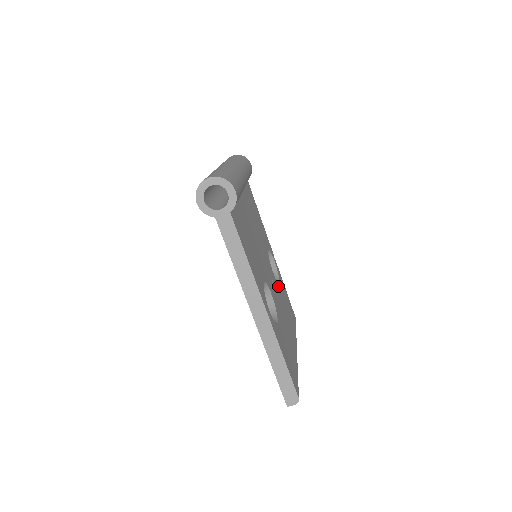
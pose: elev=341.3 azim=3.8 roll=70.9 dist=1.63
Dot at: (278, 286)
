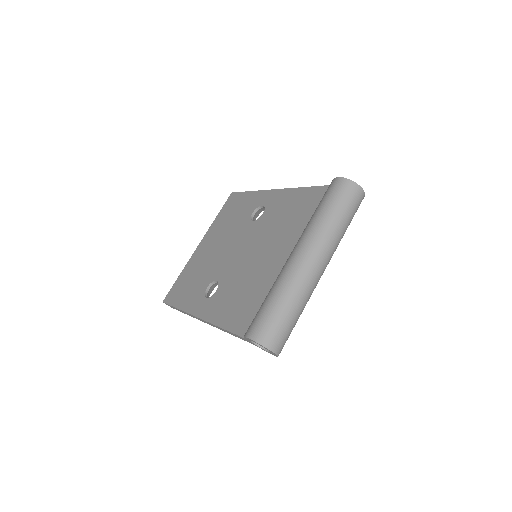
Dot at: occluded
